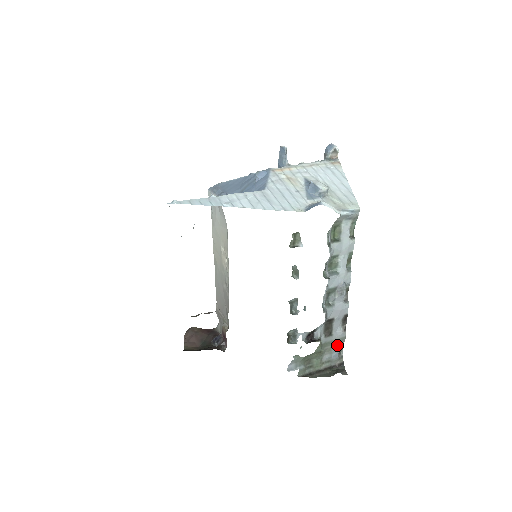
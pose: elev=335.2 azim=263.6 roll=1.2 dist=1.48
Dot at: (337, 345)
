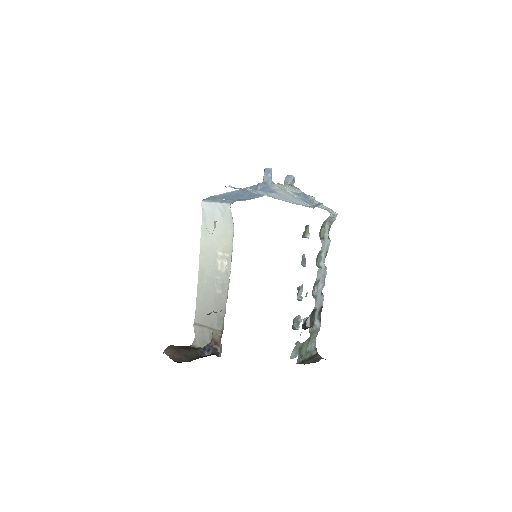
Dot at: (315, 335)
